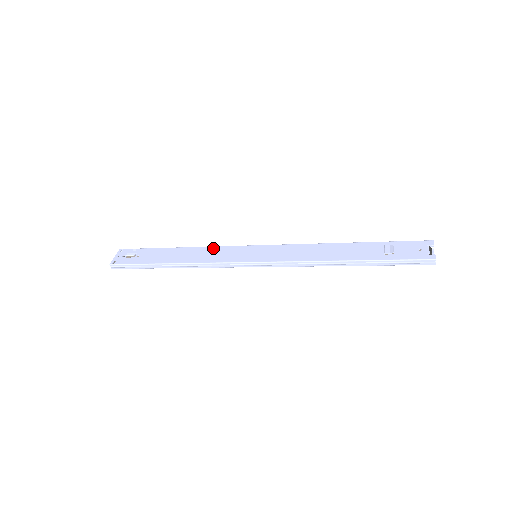
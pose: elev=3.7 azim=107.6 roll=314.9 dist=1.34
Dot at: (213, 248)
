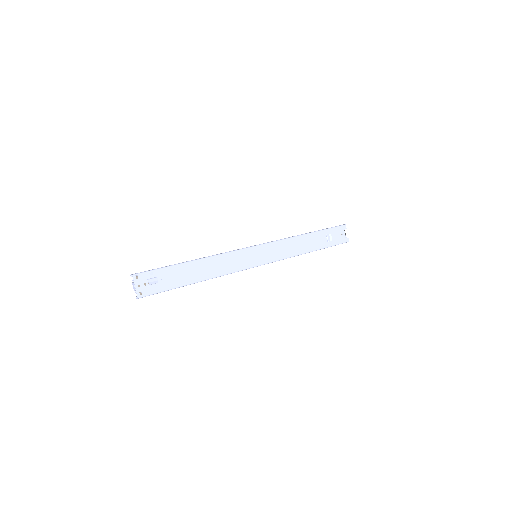
Dot at: (224, 256)
